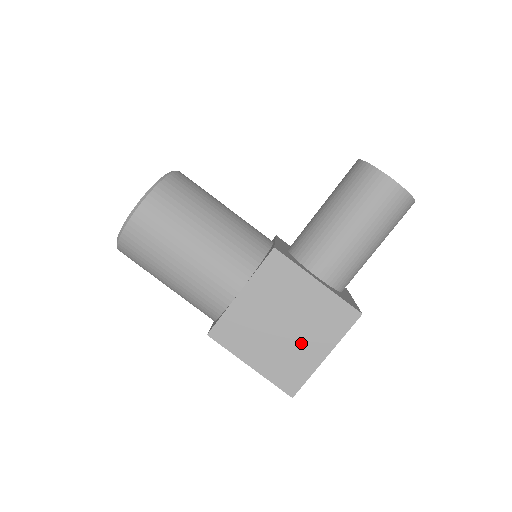
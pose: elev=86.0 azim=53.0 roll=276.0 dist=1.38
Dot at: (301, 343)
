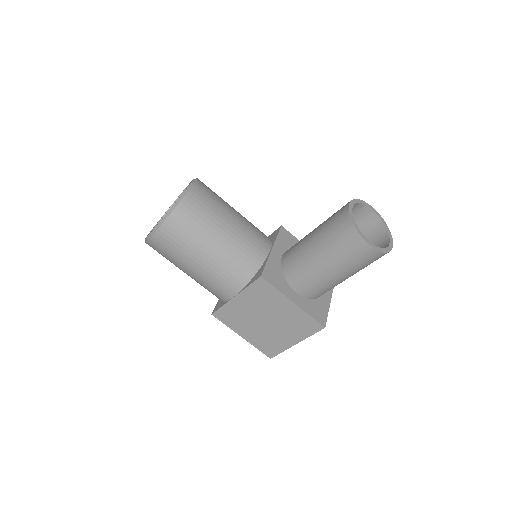
Dot at: (278, 333)
